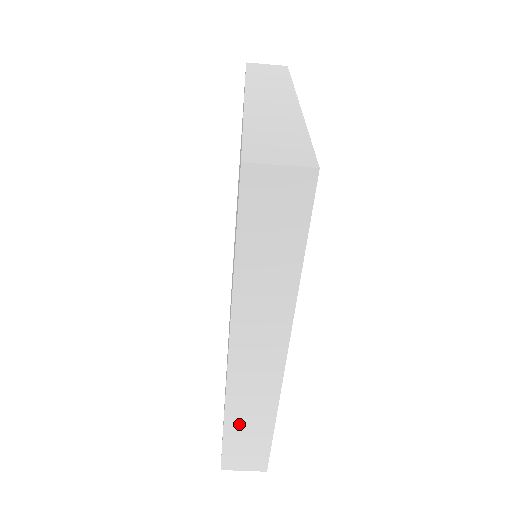
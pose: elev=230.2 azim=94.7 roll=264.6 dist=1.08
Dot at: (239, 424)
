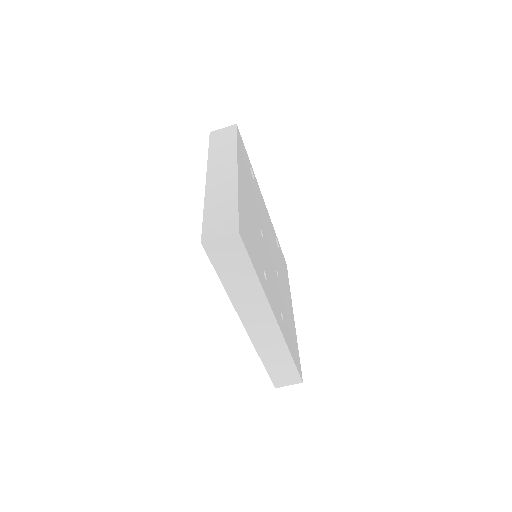
Dot at: (271, 360)
